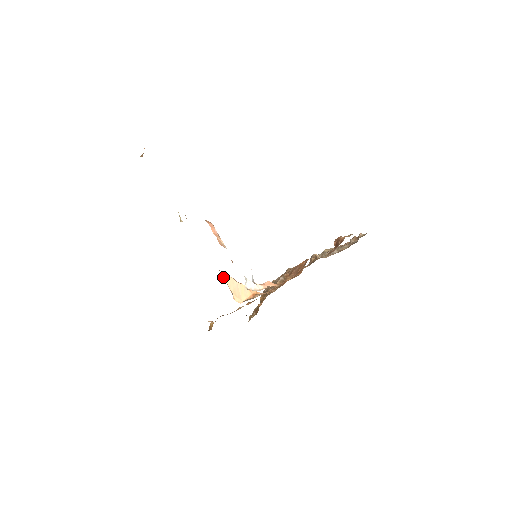
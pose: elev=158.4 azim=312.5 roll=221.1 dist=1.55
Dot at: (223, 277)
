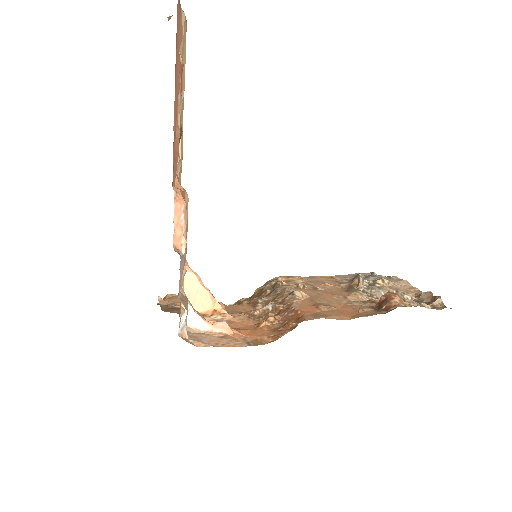
Dot at: occluded
